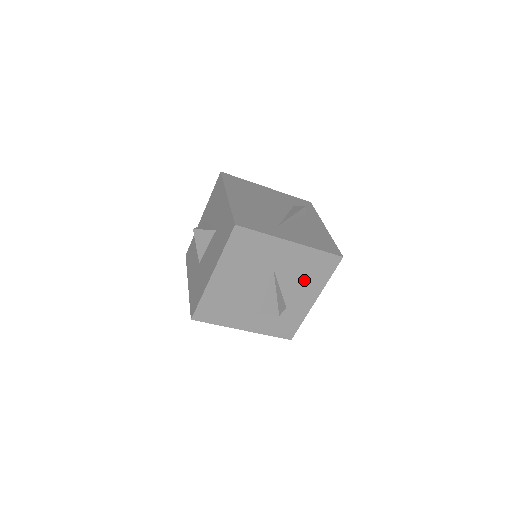
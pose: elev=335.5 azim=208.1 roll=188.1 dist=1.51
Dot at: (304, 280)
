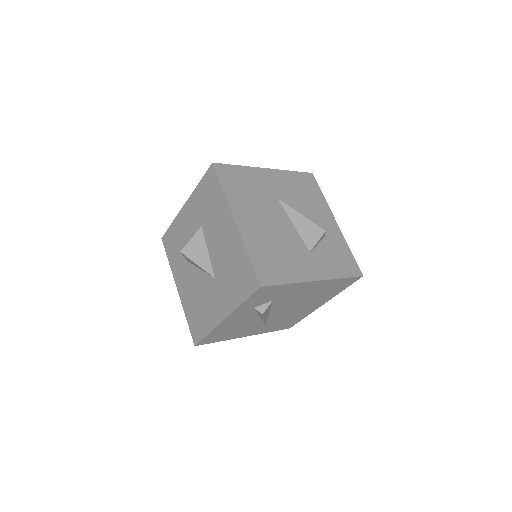
Dot at: (308, 203)
